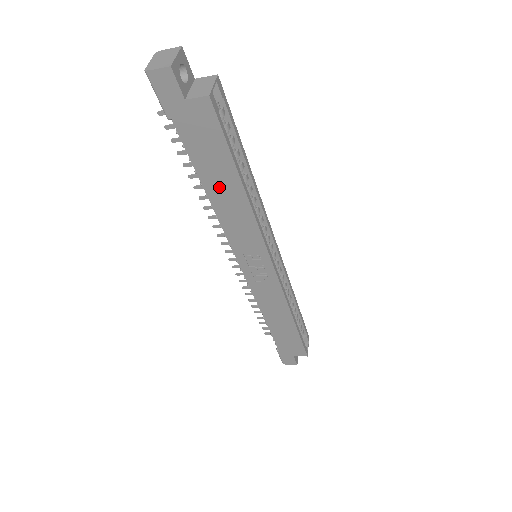
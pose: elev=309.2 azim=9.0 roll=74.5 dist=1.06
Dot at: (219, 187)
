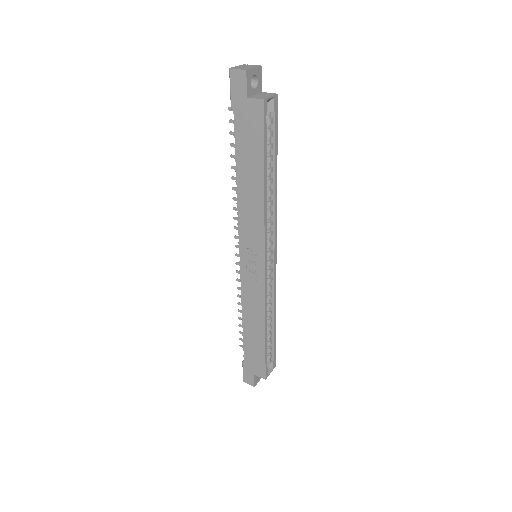
Dot at: (247, 176)
